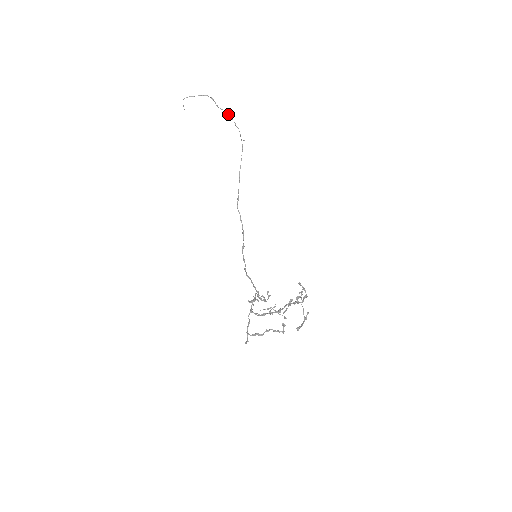
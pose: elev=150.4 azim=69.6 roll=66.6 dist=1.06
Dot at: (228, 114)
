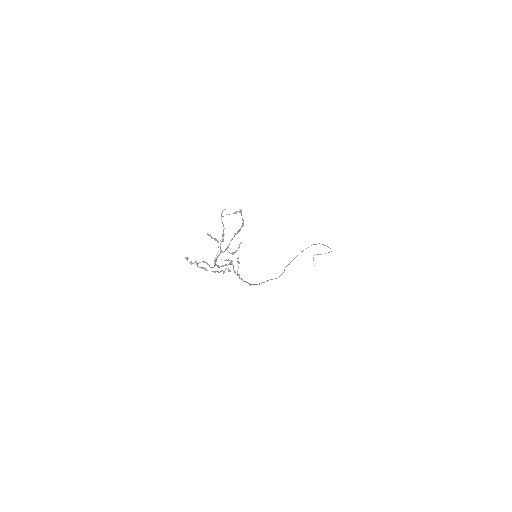
Dot at: occluded
